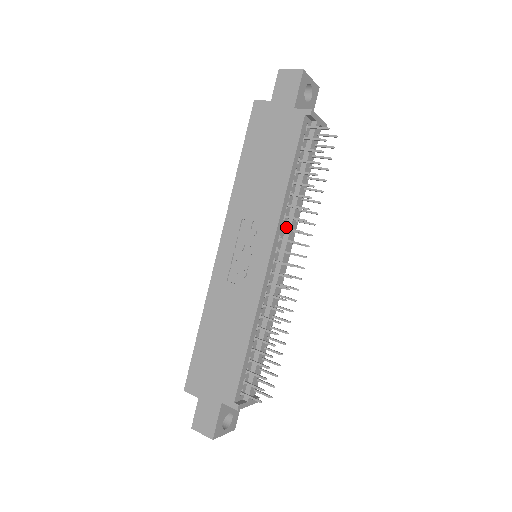
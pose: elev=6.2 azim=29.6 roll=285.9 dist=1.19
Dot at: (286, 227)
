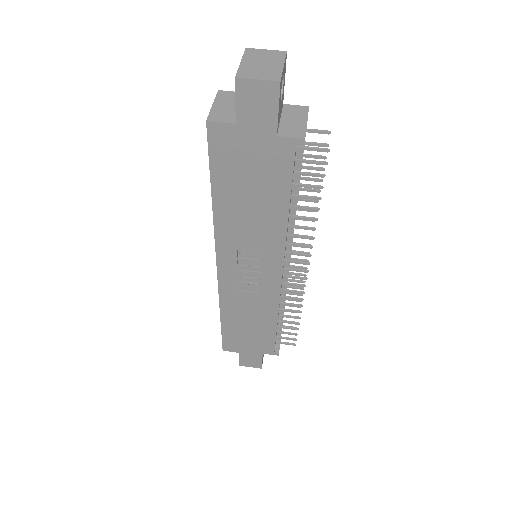
Dot at: (287, 237)
